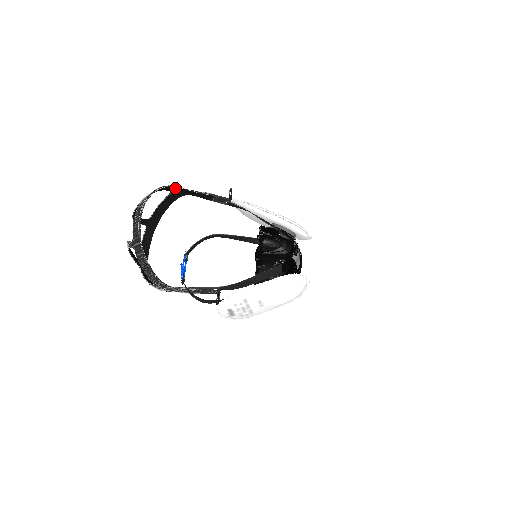
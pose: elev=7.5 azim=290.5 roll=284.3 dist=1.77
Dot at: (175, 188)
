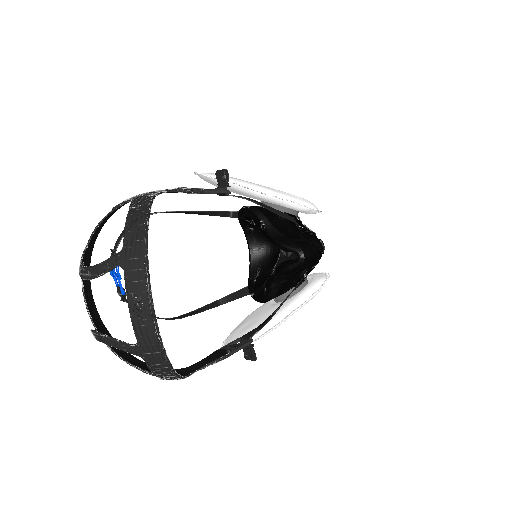
Dot at: (148, 198)
